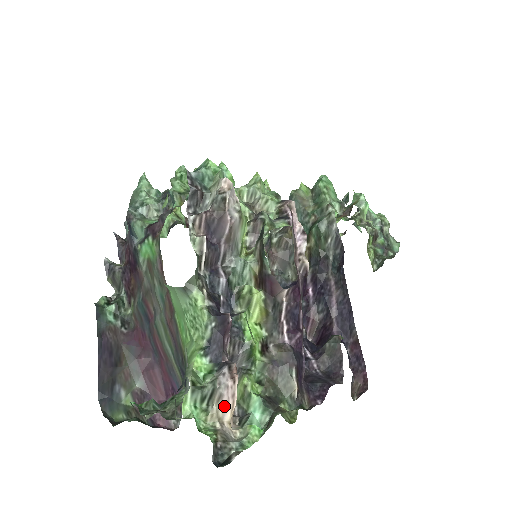
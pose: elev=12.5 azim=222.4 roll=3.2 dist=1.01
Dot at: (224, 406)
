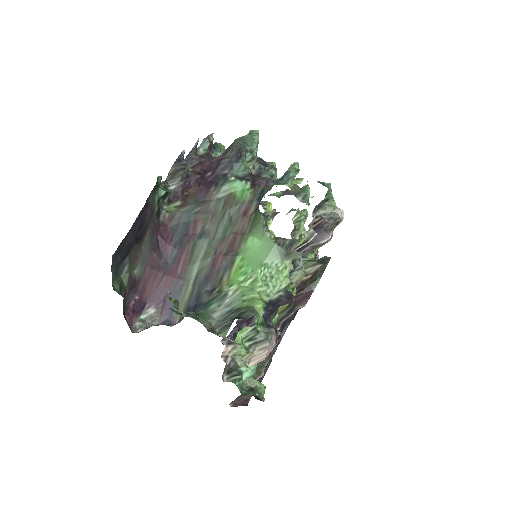
Dot at: (260, 356)
